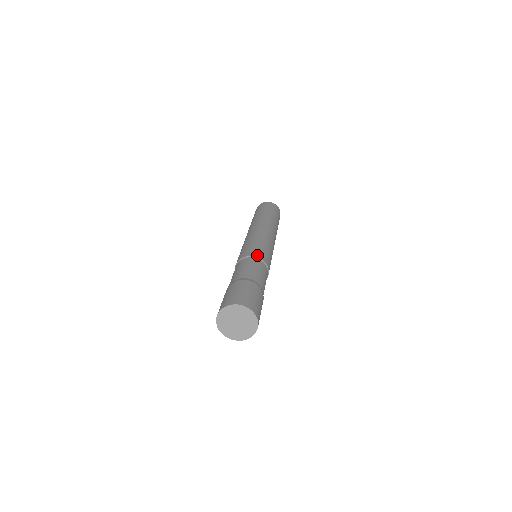
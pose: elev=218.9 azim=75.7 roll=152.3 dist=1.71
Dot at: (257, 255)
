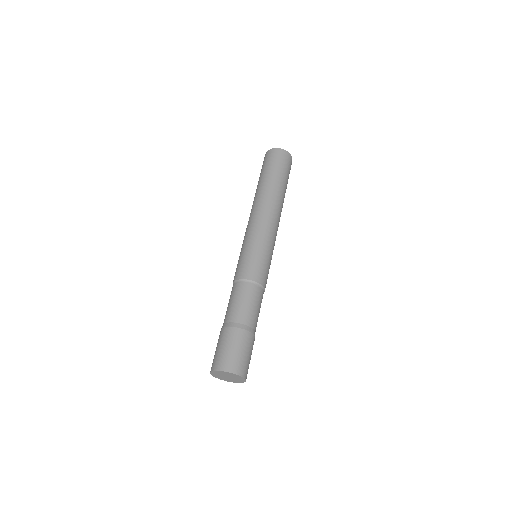
Dot at: (240, 276)
